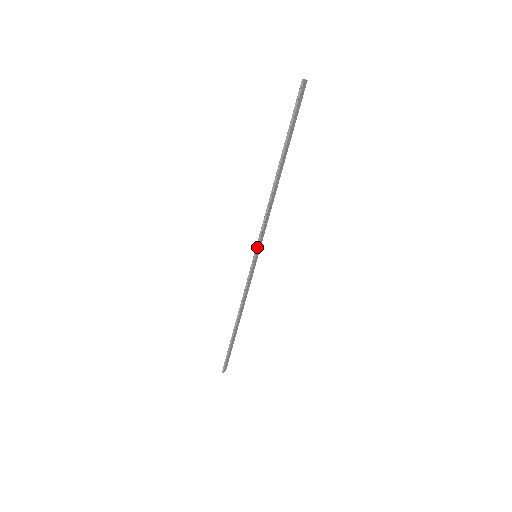
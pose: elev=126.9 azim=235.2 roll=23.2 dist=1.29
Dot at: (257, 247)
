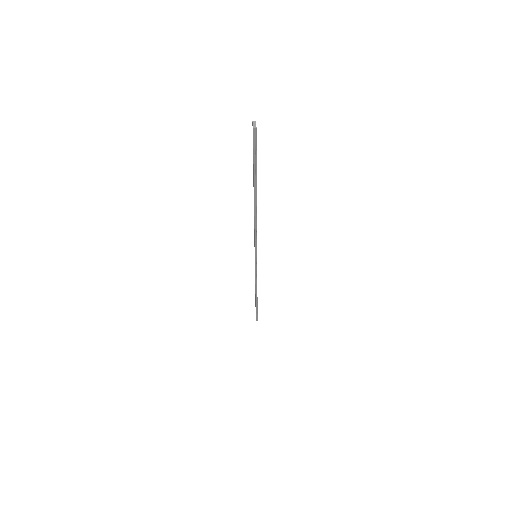
Dot at: (256, 253)
